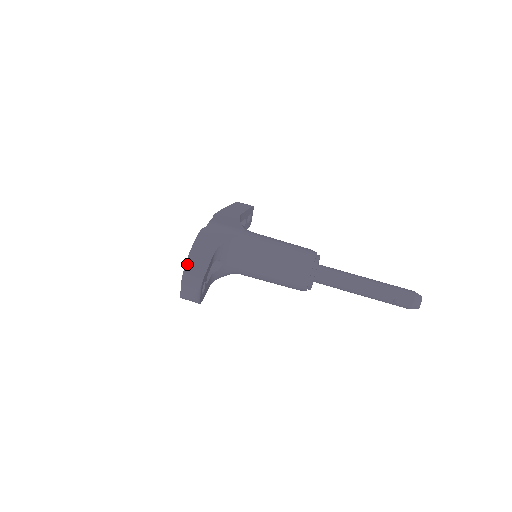
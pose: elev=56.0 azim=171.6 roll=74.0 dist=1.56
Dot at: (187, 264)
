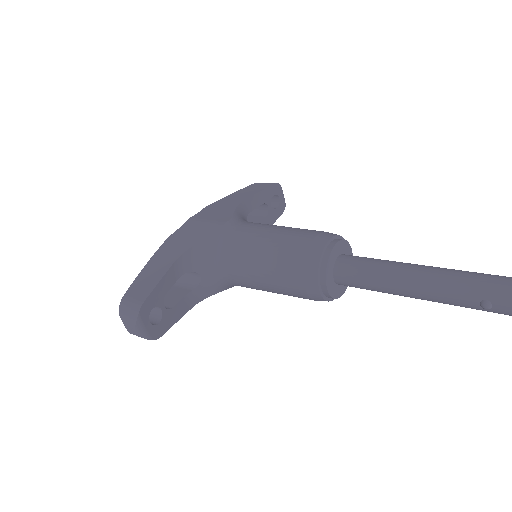
Dot at: (132, 285)
